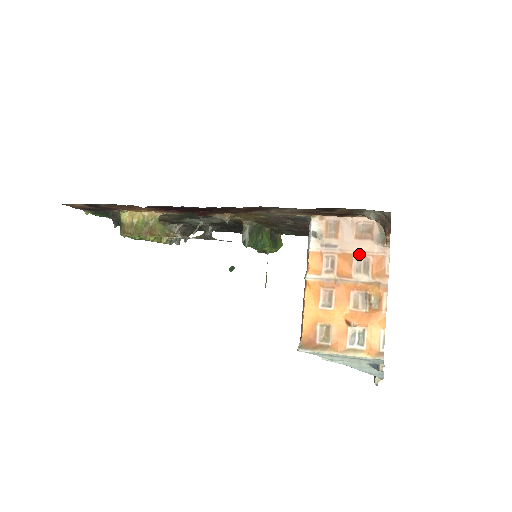
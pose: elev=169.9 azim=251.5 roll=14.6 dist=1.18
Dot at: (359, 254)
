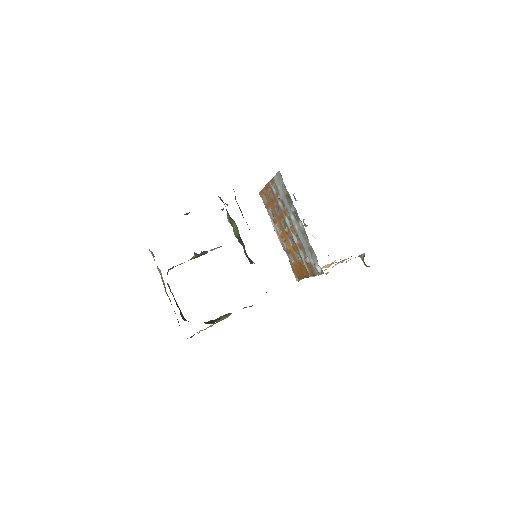
Dot at: occluded
